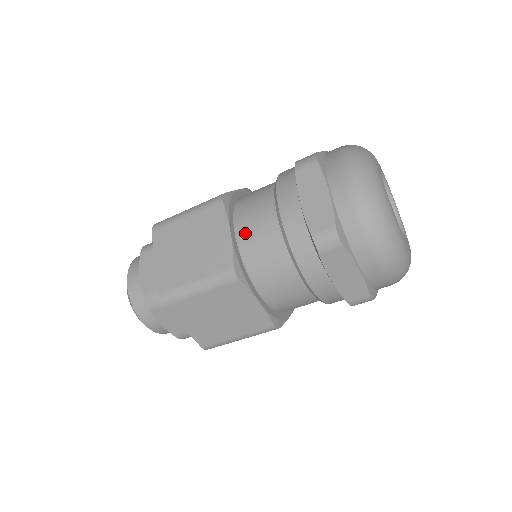
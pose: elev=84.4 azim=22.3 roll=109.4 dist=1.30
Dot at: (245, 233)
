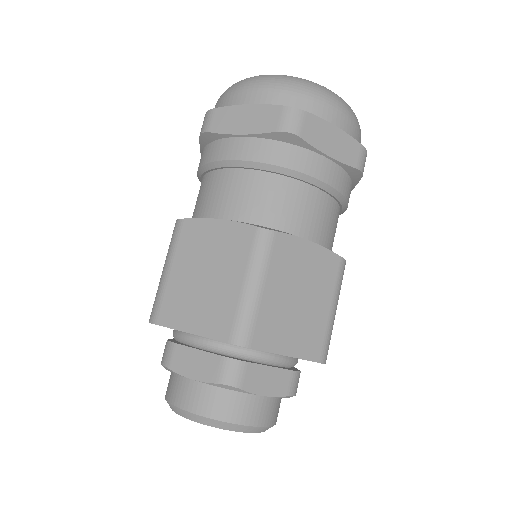
Dot at: (231, 210)
